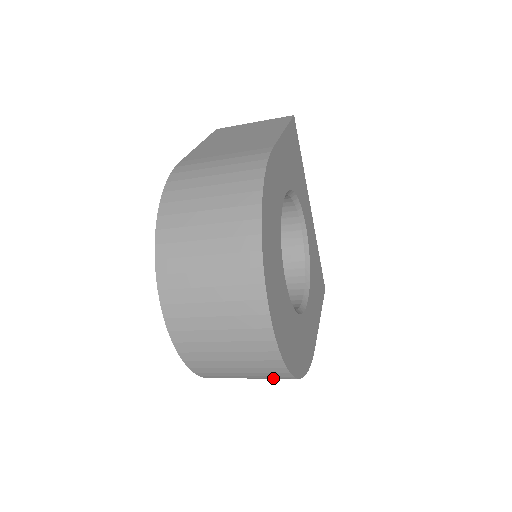
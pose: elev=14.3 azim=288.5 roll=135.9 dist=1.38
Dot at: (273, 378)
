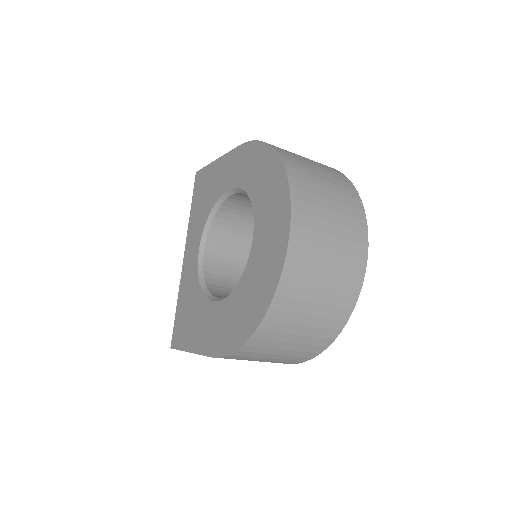
Dot at: (320, 331)
